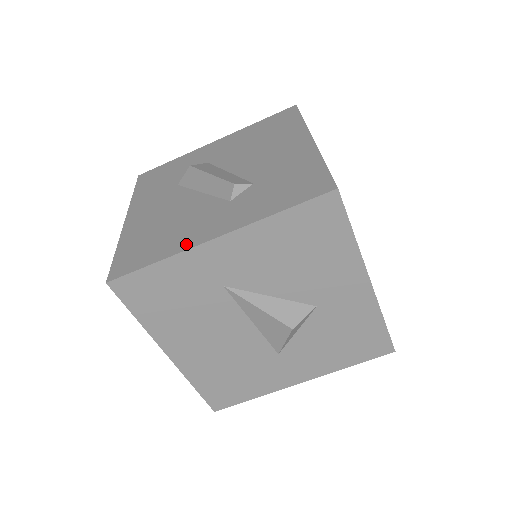
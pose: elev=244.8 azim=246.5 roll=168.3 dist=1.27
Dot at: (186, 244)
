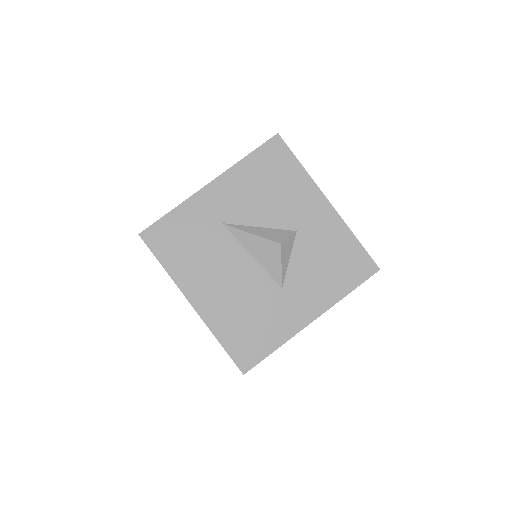
Dot at: occluded
